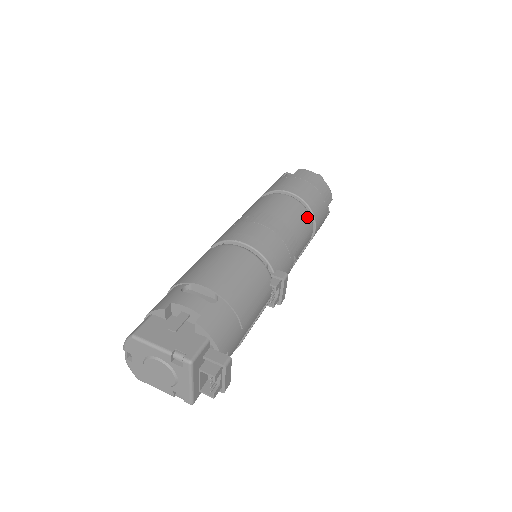
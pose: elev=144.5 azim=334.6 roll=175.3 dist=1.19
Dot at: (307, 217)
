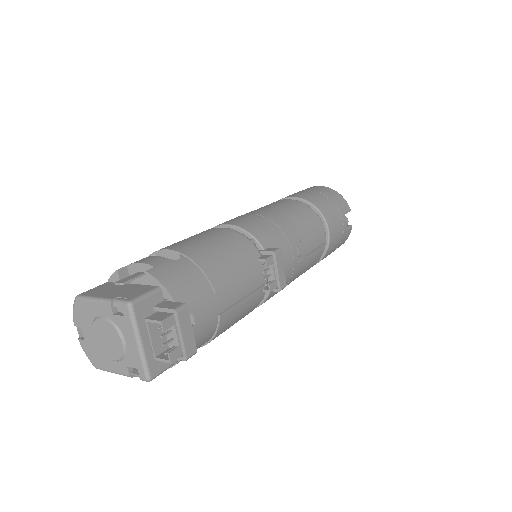
Dot at: (312, 214)
